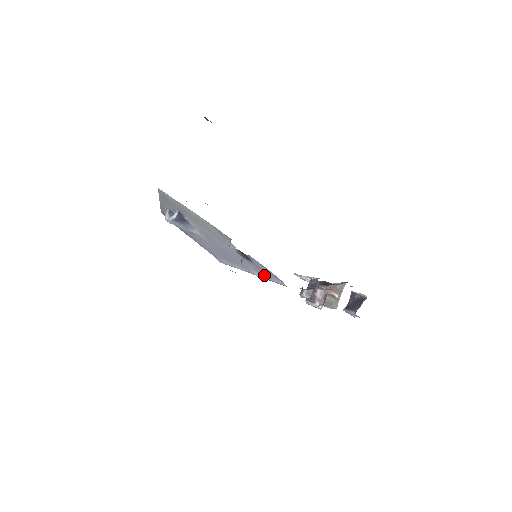
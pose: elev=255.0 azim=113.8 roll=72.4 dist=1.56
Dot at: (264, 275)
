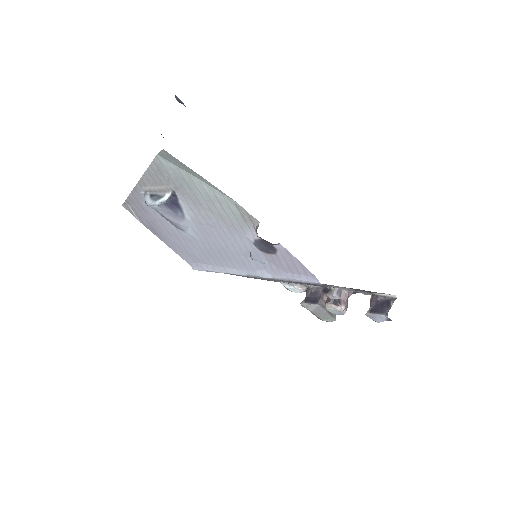
Dot at: (281, 273)
